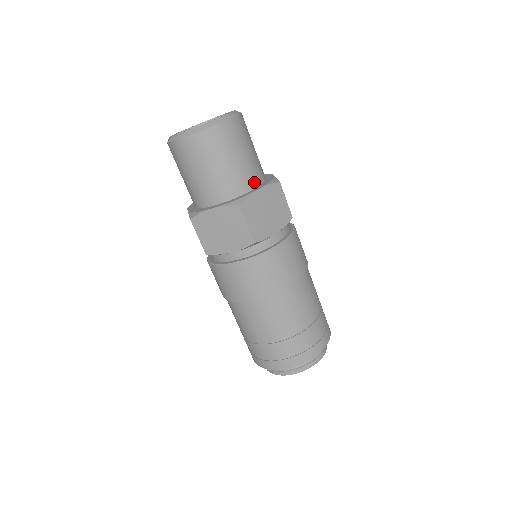
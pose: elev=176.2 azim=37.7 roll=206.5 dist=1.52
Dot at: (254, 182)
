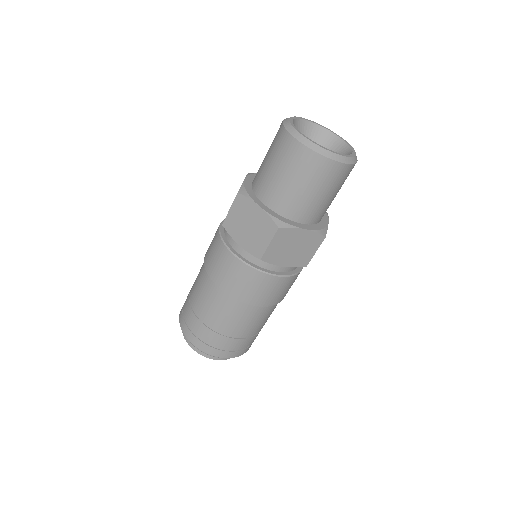
Dot at: (308, 219)
